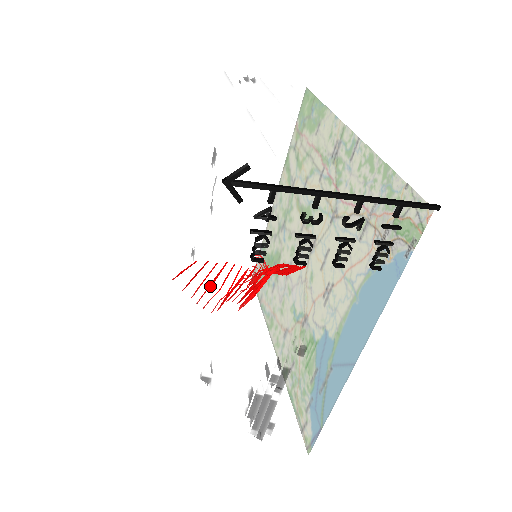
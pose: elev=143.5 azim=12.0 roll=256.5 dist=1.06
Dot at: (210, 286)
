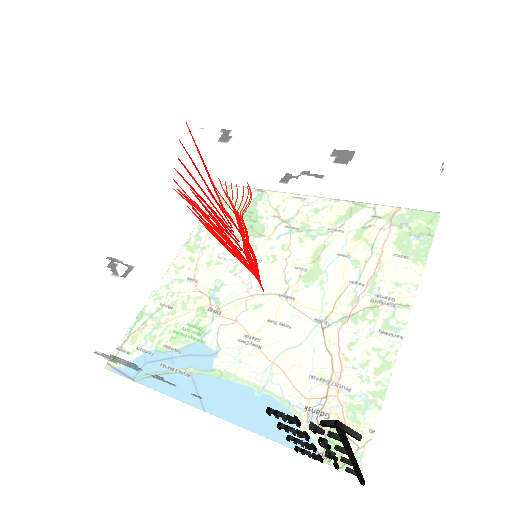
Dot at: (205, 221)
